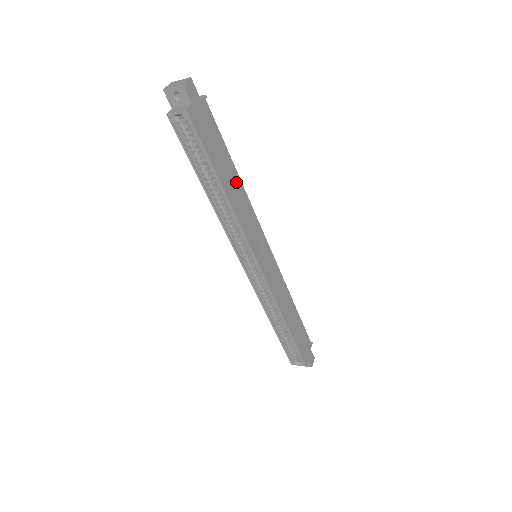
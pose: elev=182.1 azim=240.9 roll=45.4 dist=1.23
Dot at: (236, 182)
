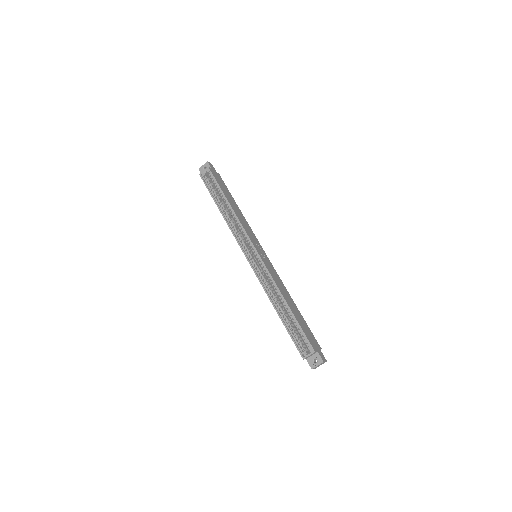
Dot at: (238, 209)
